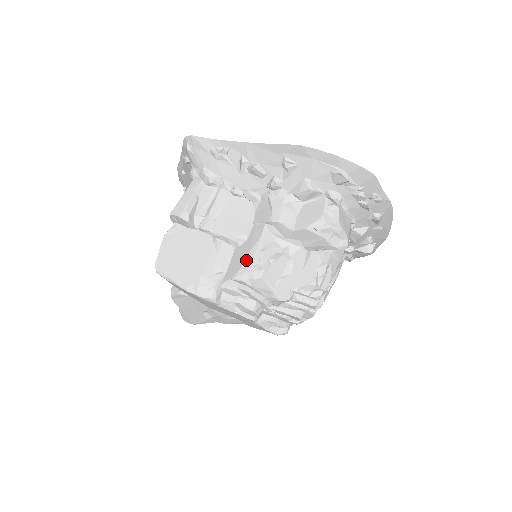
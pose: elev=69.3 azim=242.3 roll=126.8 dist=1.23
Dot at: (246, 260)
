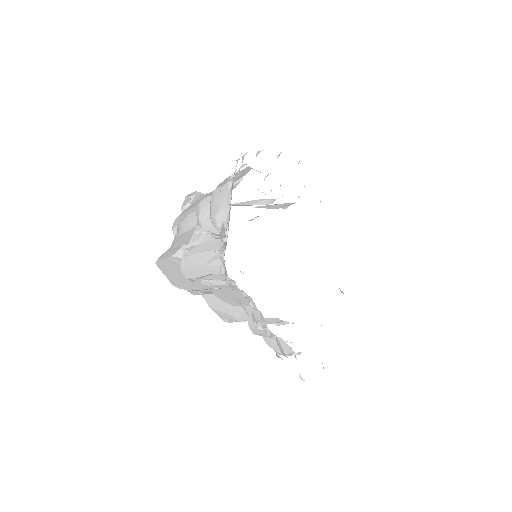
Dot at: (221, 313)
